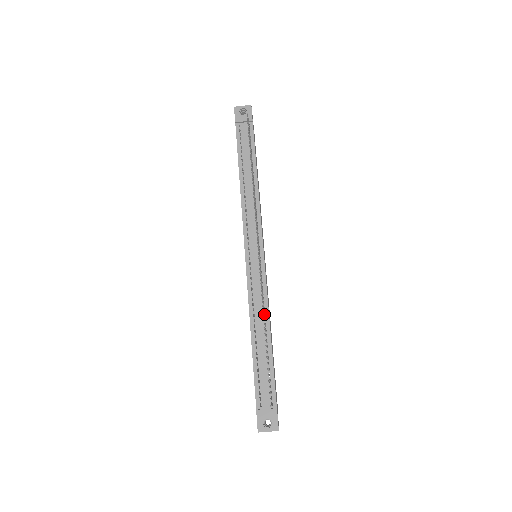
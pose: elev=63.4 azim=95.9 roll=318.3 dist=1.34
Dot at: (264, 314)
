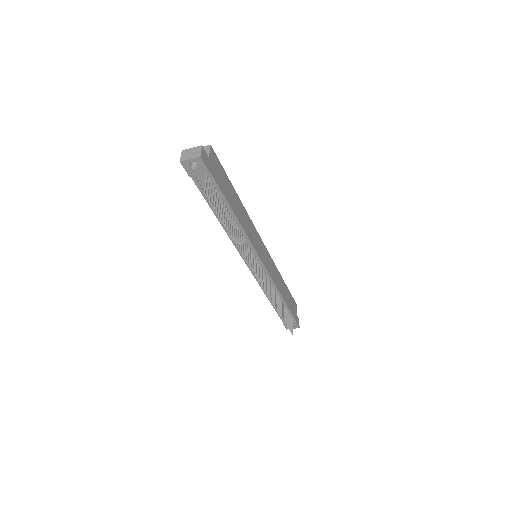
Dot at: (275, 293)
